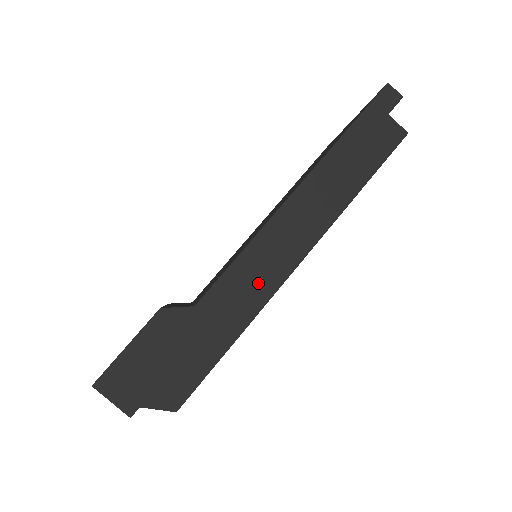
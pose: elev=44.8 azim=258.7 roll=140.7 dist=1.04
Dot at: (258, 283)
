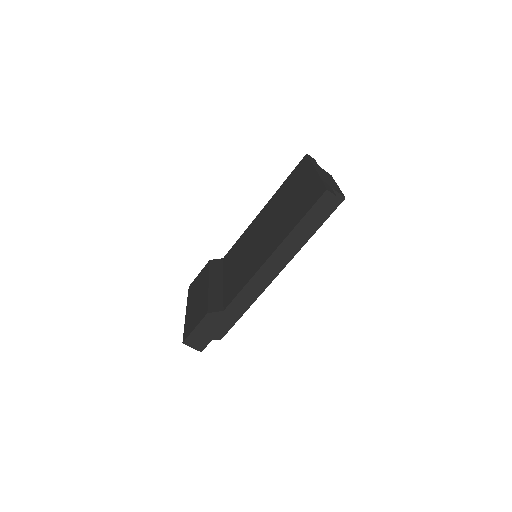
Dot at: occluded
